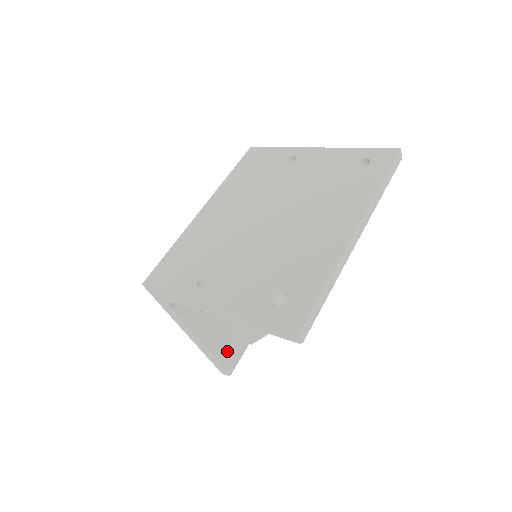
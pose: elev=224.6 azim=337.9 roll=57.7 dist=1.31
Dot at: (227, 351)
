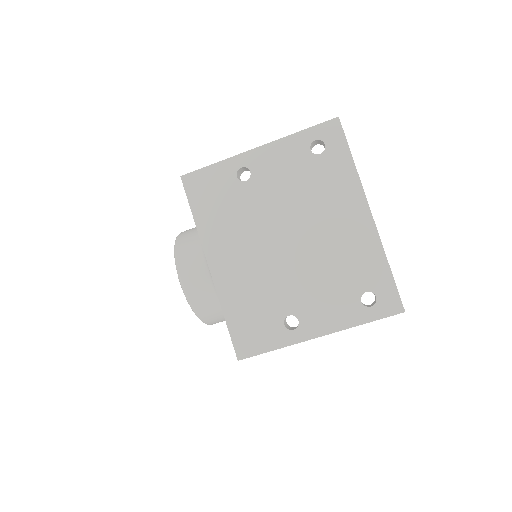
Dot at: occluded
